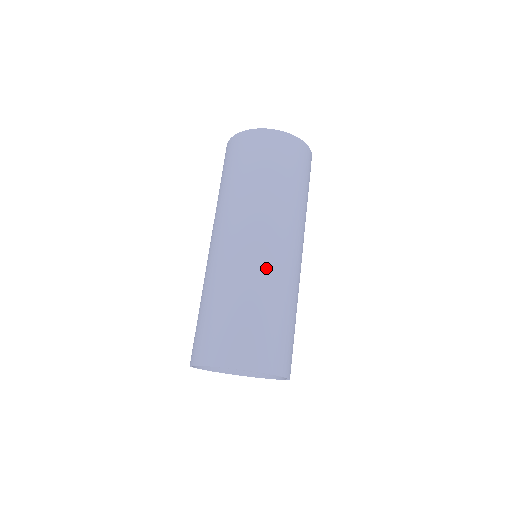
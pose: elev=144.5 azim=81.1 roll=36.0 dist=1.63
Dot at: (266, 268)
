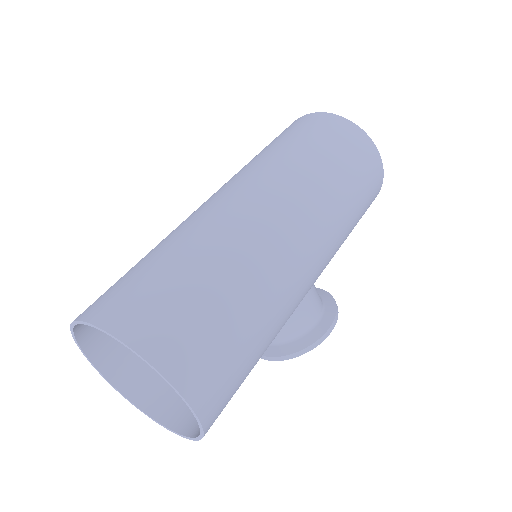
Dot at: (218, 220)
